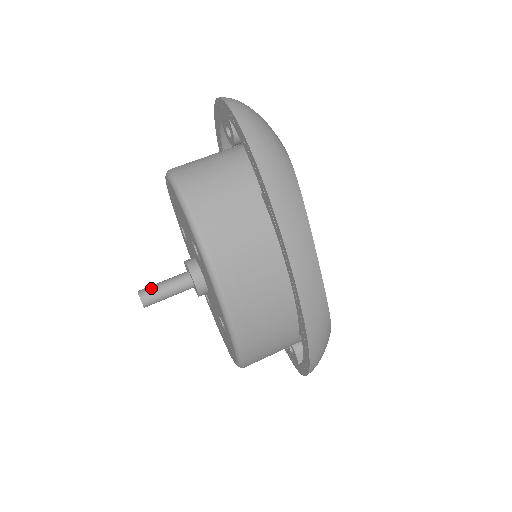
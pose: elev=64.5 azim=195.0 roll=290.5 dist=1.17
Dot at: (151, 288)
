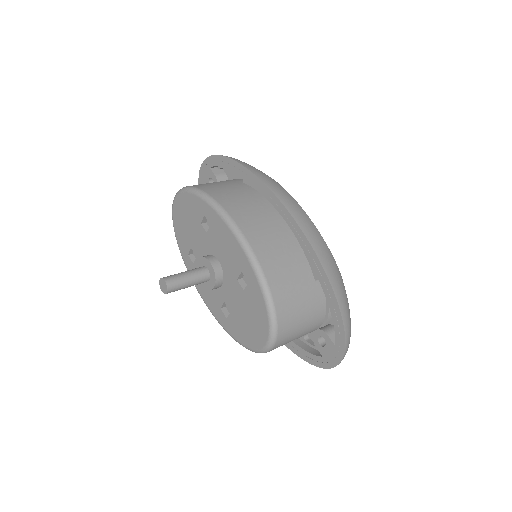
Dot at: (171, 275)
